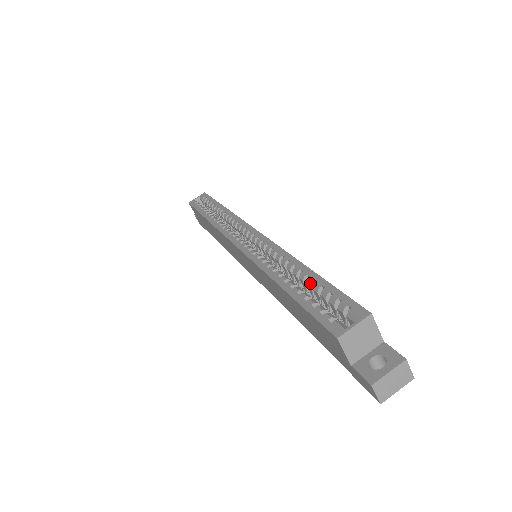
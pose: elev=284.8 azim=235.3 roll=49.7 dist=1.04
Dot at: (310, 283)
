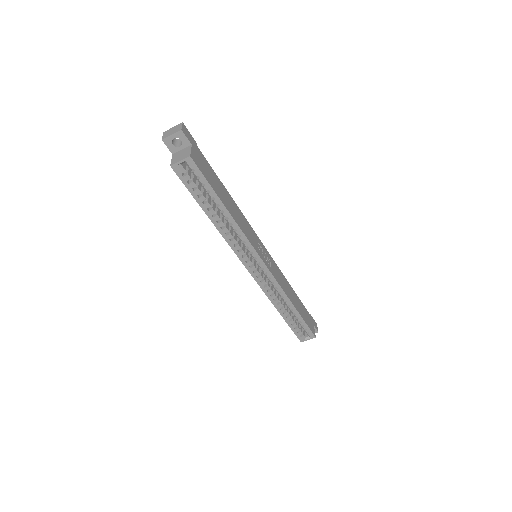
Dot at: (295, 317)
